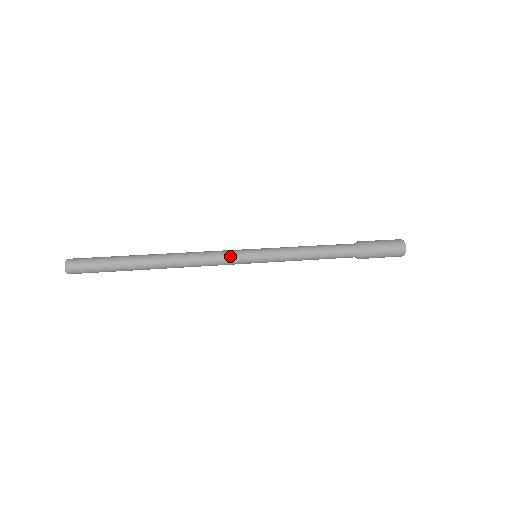
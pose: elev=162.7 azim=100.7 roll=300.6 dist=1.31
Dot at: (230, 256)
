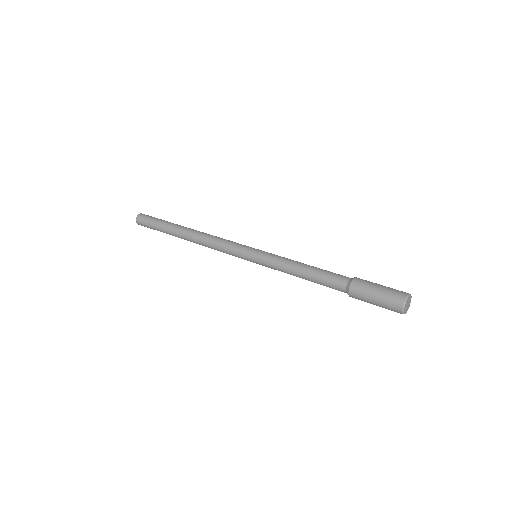
Dot at: (232, 254)
